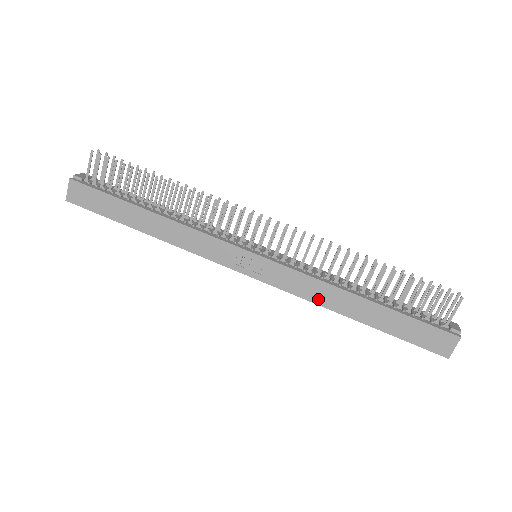
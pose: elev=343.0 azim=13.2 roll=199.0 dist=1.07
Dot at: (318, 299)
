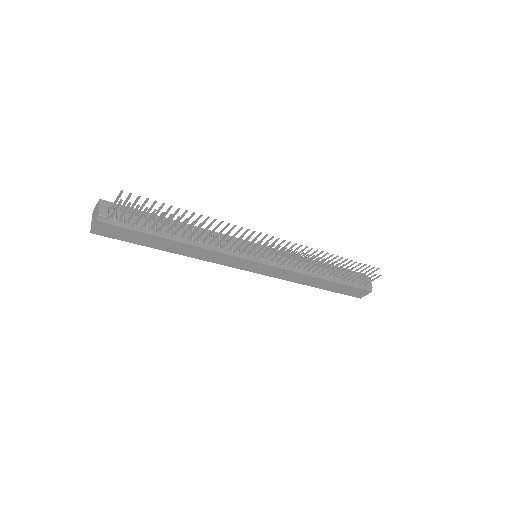
Dot at: (296, 280)
